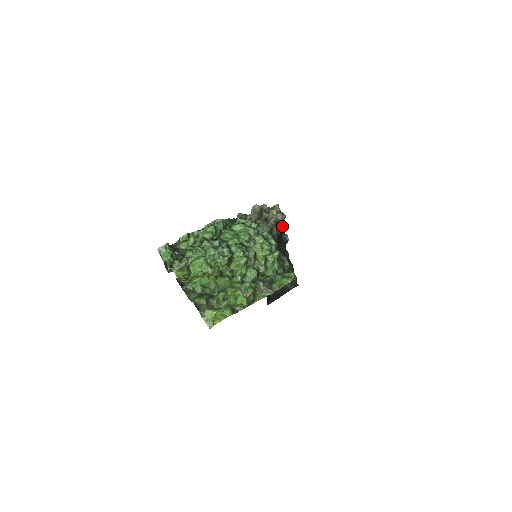
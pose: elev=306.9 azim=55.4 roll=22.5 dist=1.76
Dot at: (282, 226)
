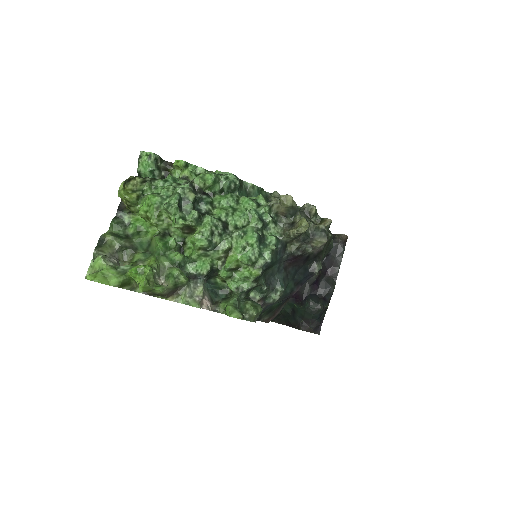
Dot at: (314, 250)
